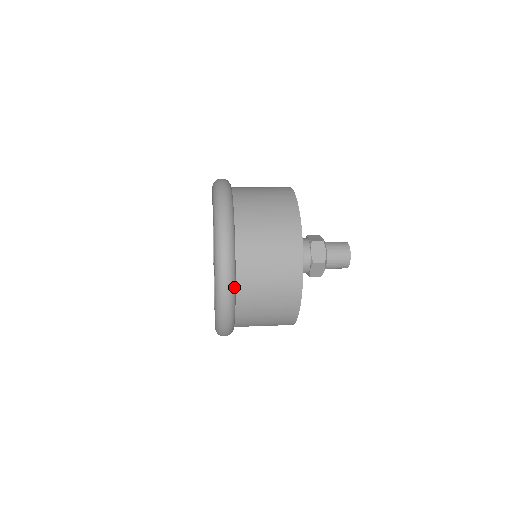
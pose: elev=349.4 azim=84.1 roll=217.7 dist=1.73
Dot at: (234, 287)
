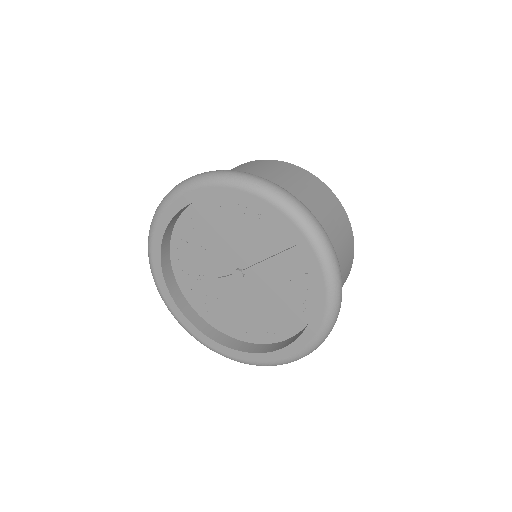
Dot at: occluded
